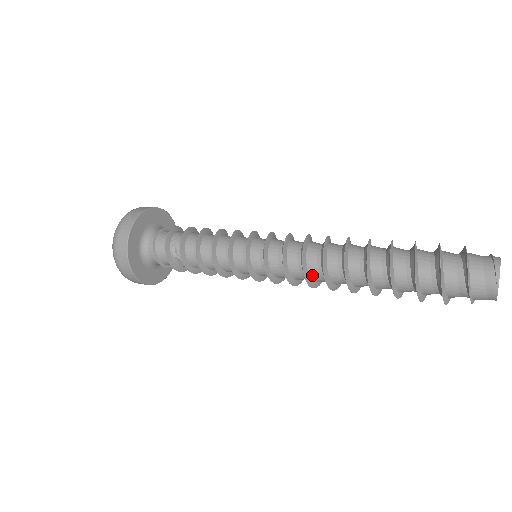
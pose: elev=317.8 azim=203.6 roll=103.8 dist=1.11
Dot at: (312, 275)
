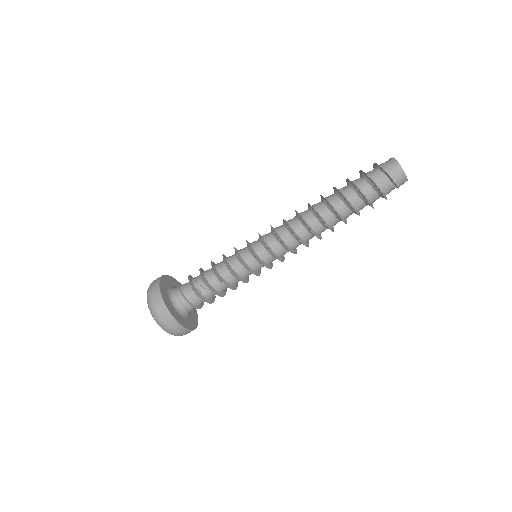
Dot at: (294, 228)
